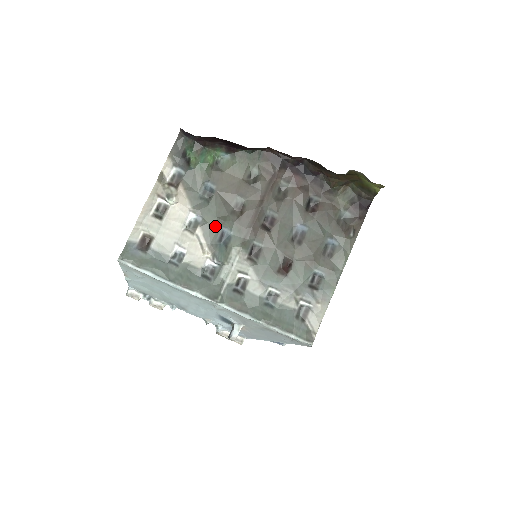
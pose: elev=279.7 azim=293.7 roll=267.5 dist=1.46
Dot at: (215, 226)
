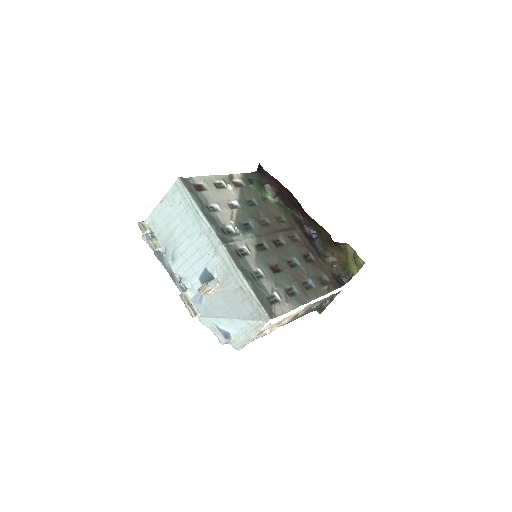
Dot at: (246, 217)
